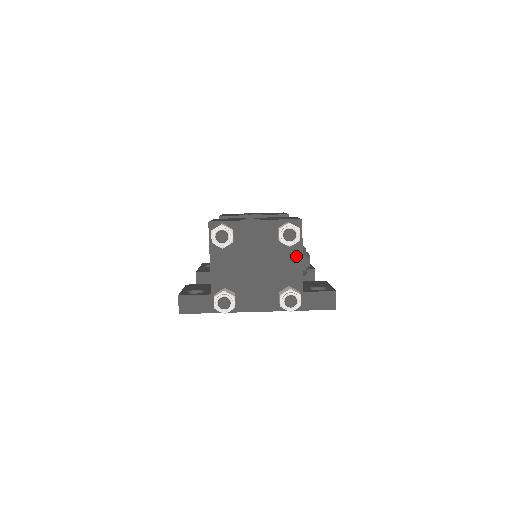
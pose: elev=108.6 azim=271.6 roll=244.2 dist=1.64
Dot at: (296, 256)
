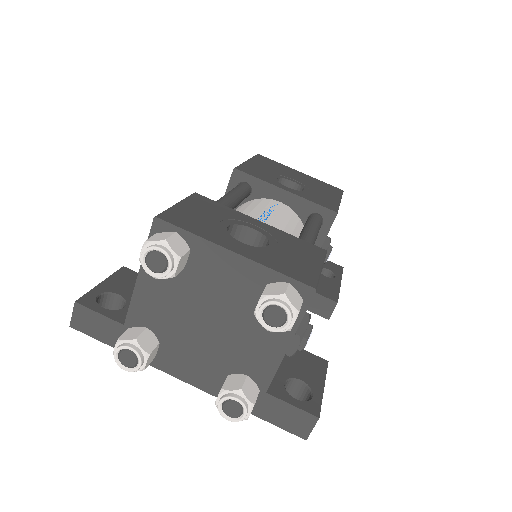
Dot at: (279, 339)
